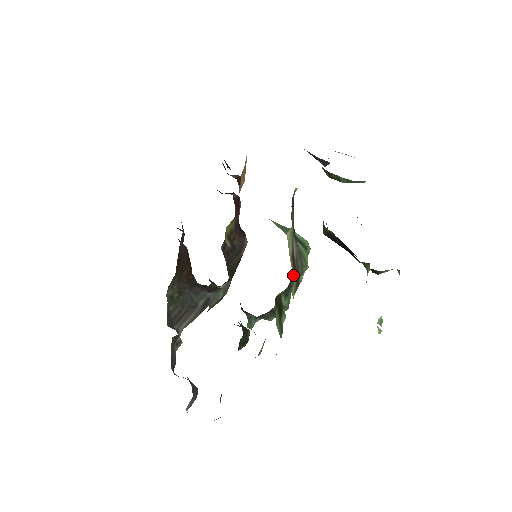
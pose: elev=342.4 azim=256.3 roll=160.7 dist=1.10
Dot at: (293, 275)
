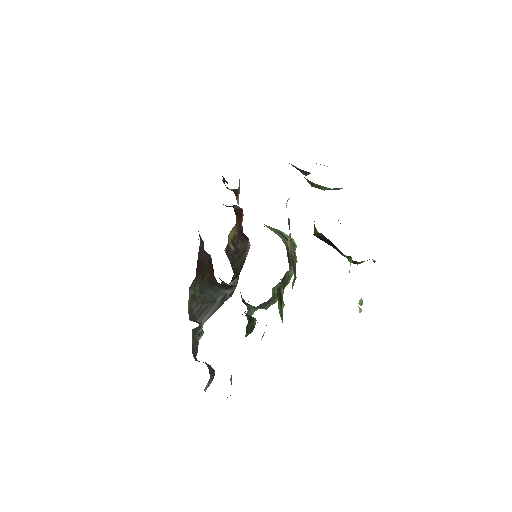
Dot at: occluded
